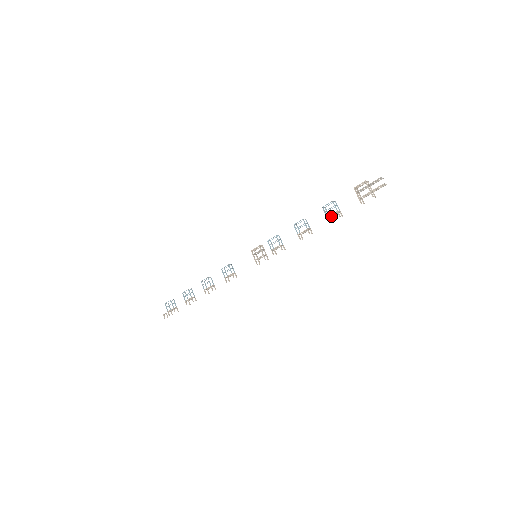
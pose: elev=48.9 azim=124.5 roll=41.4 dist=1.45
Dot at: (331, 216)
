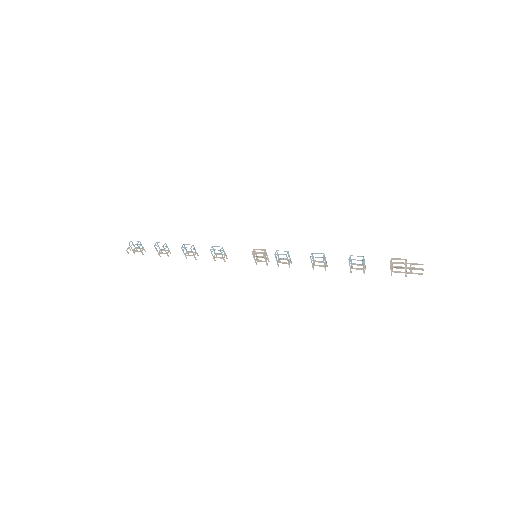
Dot at: occluded
